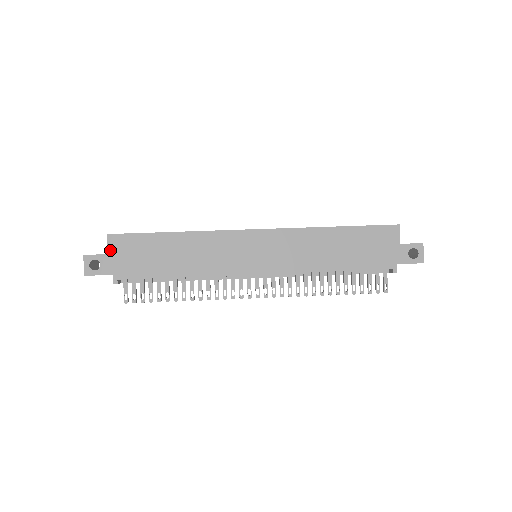
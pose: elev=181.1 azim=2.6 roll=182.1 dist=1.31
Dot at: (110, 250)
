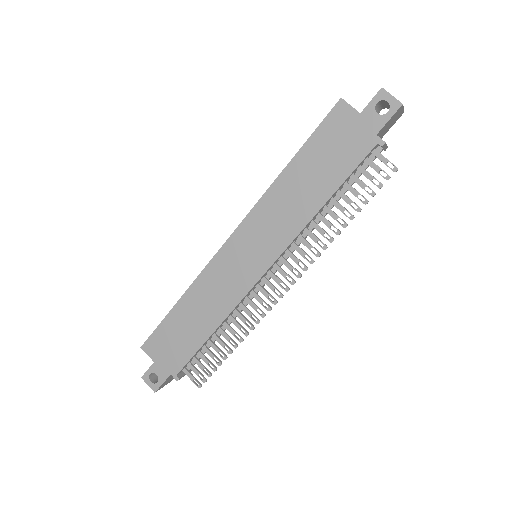
Dot at: (152, 358)
